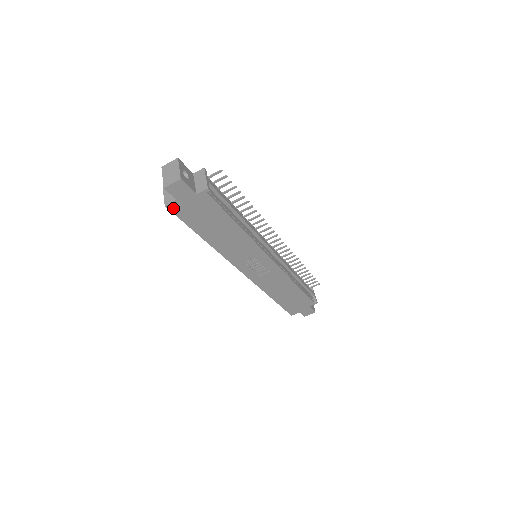
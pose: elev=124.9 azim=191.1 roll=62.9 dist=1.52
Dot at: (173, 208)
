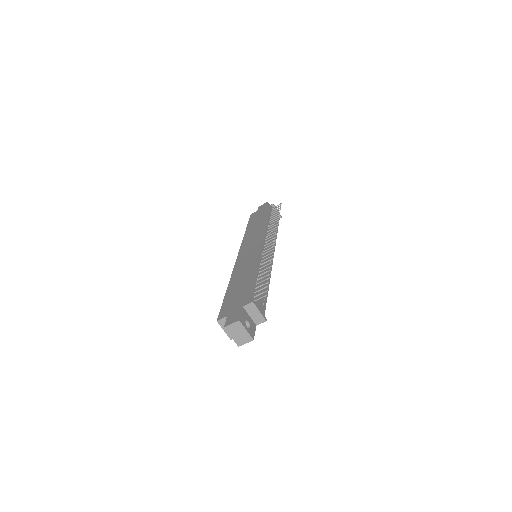
Dot at: occluded
